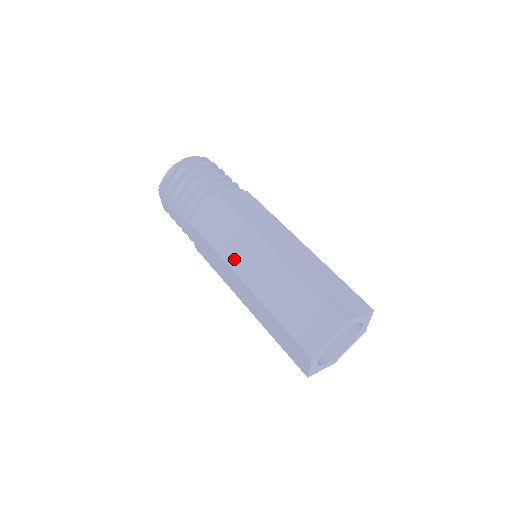
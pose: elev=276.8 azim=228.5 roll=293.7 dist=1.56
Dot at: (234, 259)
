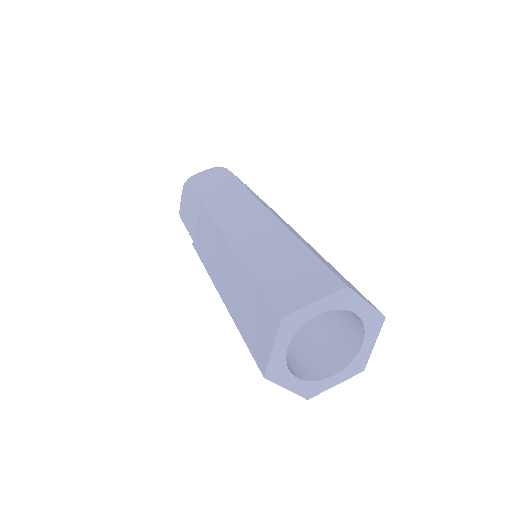
Dot at: (231, 228)
